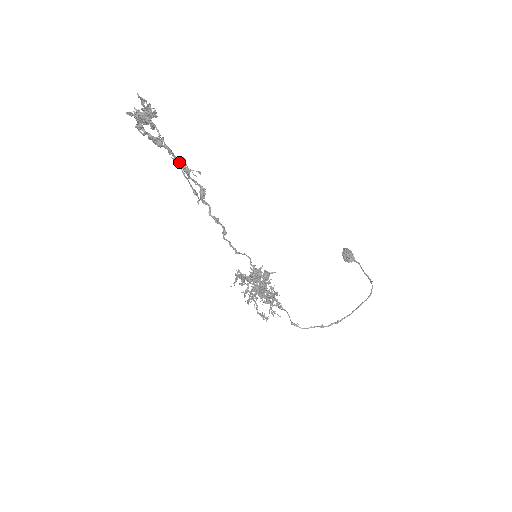
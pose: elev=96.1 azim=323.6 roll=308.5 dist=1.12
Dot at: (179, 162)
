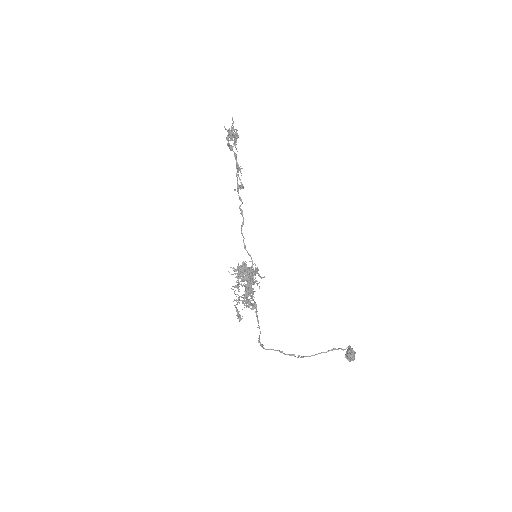
Dot at: (237, 164)
